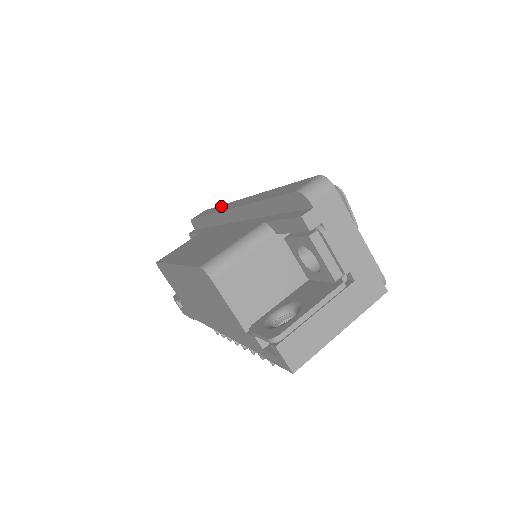
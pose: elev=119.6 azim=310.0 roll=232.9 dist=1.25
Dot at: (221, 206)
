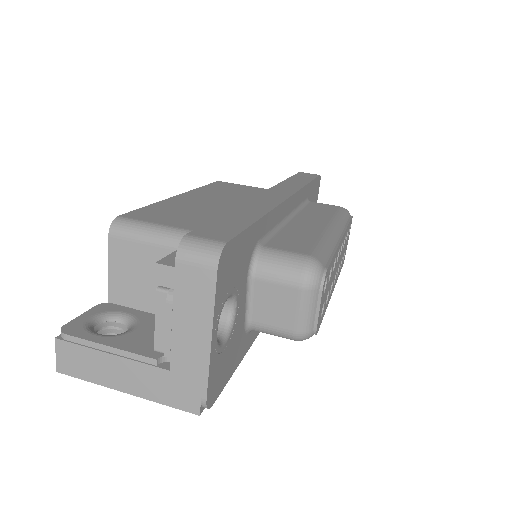
Dot at: (300, 184)
